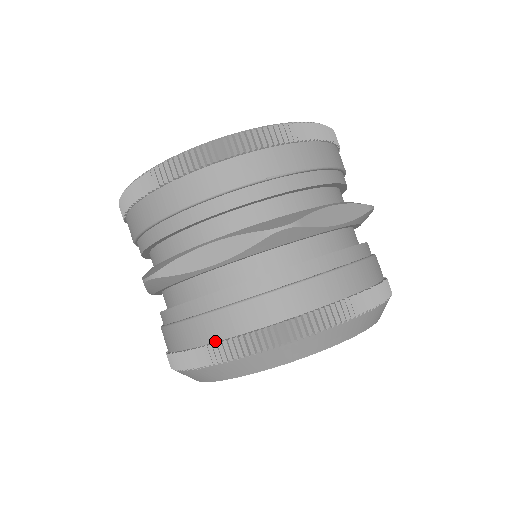
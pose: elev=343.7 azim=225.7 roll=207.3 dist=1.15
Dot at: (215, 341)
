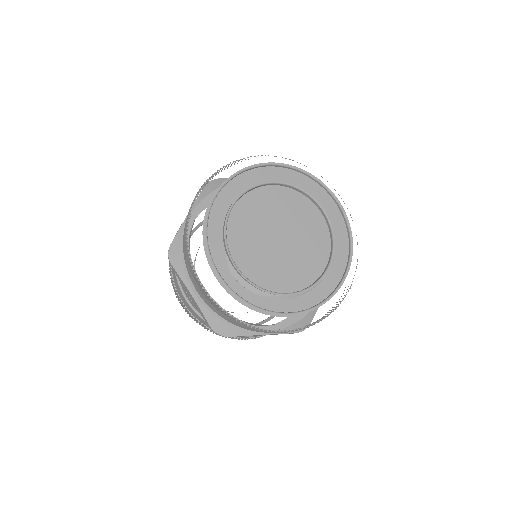
Dot at: (236, 337)
